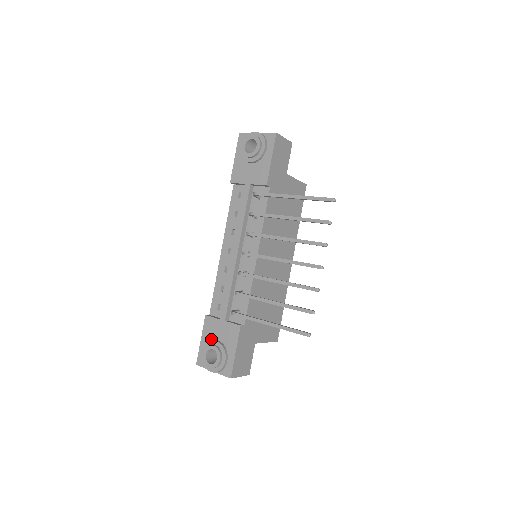
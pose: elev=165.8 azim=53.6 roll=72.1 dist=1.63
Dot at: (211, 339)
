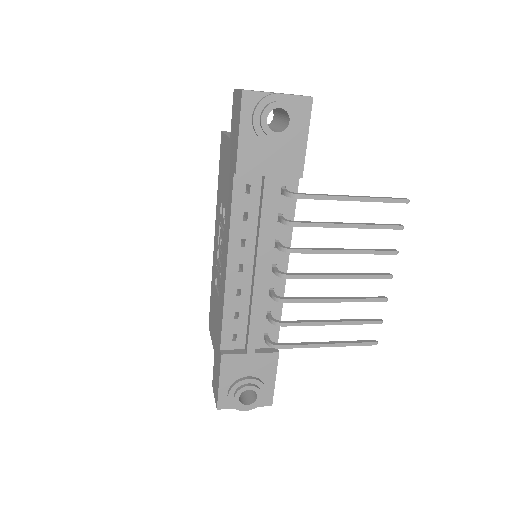
Dot at: (236, 378)
